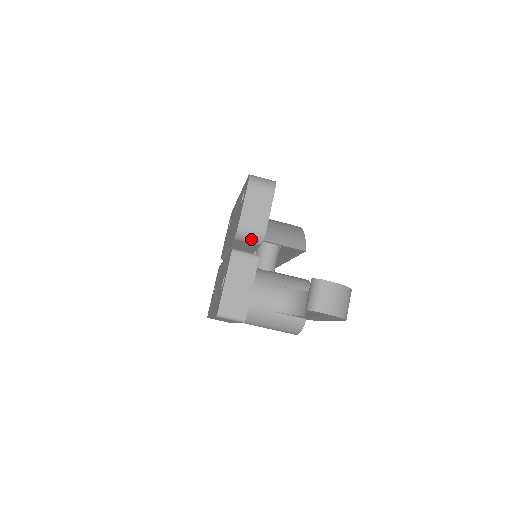
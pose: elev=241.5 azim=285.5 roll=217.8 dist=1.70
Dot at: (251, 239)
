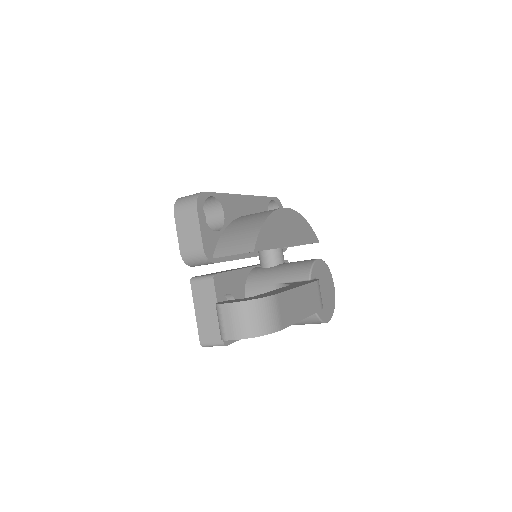
Dot at: (200, 263)
